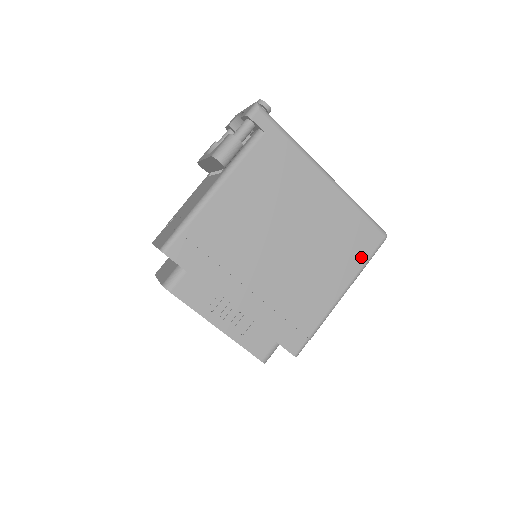
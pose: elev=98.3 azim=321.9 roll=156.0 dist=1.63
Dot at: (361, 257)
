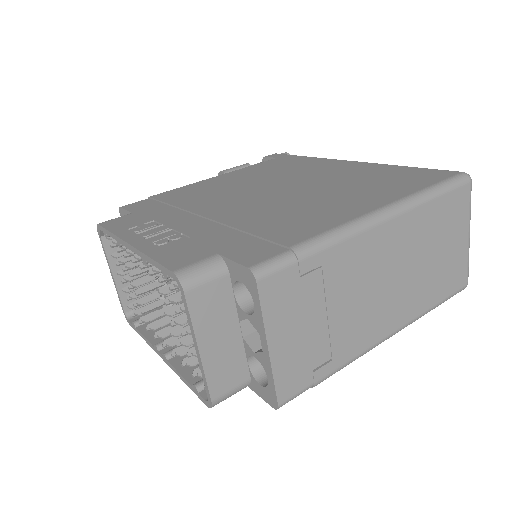
Dot at: (414, 186)
